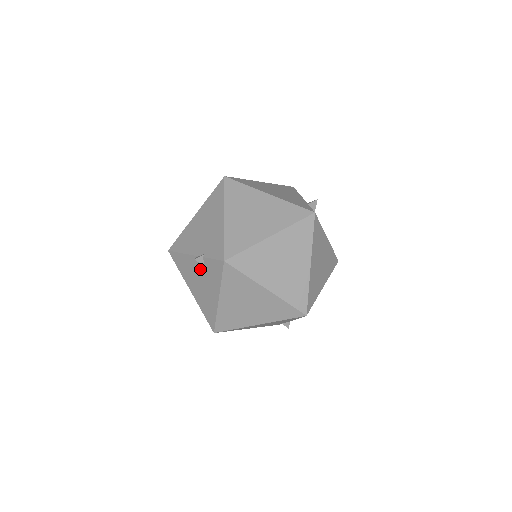
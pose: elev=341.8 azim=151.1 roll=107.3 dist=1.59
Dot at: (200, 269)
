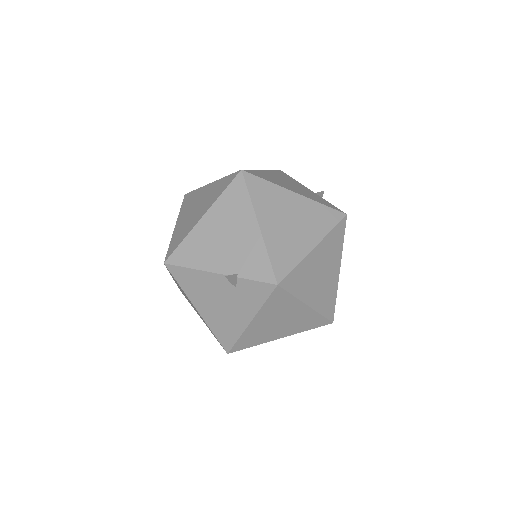
Dot at: (226, 289)
